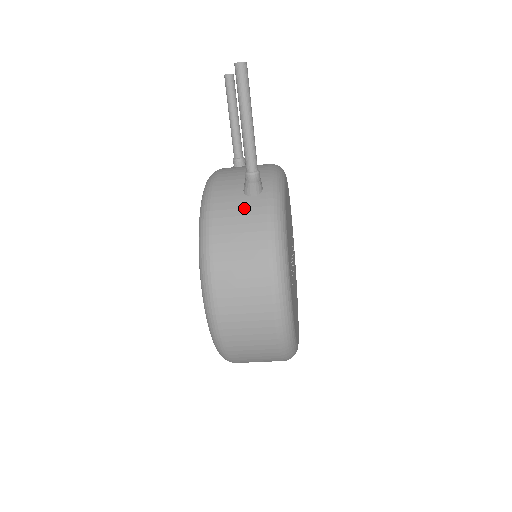
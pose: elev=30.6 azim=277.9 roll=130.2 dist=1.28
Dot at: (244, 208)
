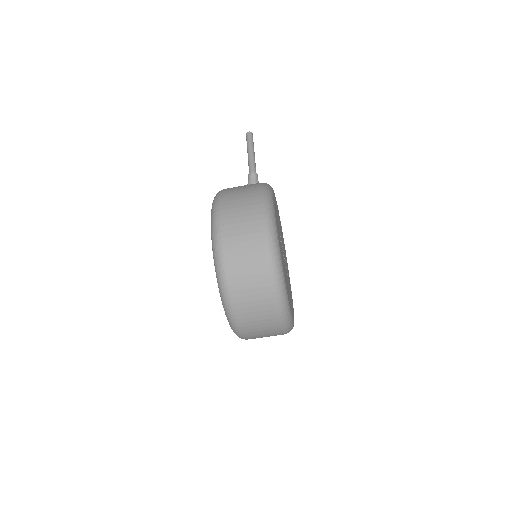
Dot at: occluded
